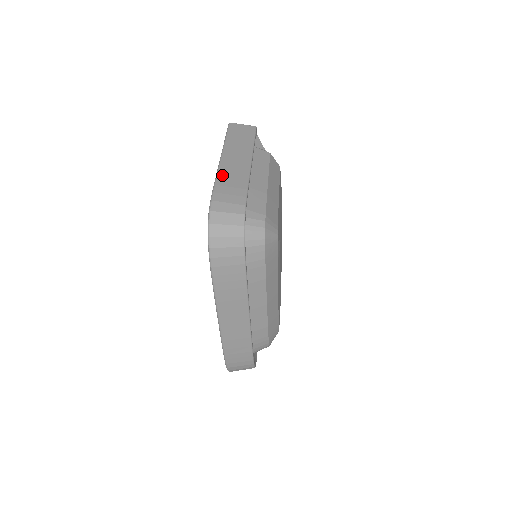
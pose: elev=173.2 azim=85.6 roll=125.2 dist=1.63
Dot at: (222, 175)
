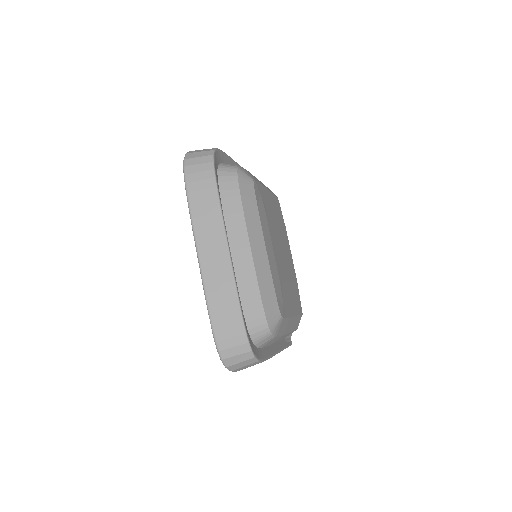
Dot at: occluded
